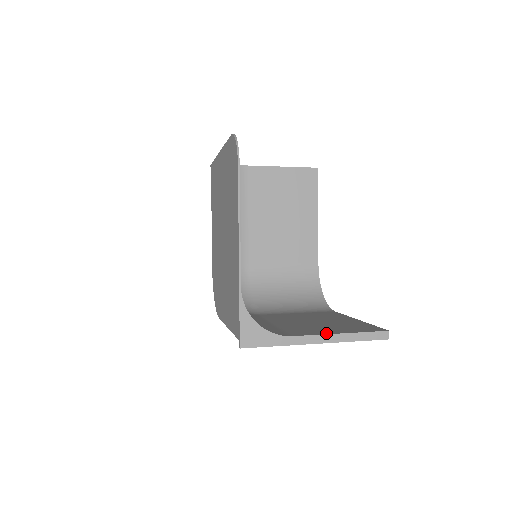
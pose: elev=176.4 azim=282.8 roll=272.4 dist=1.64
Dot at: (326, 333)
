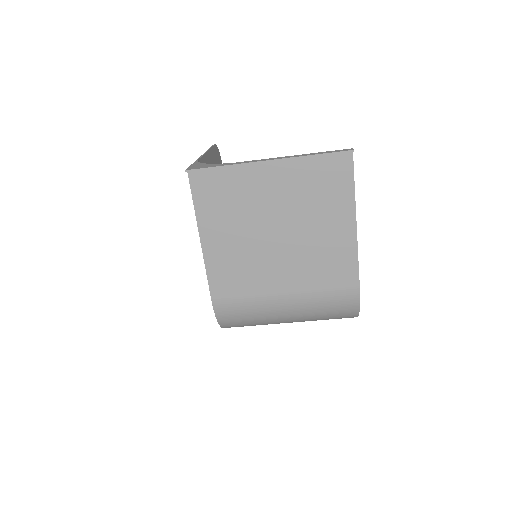
Dot at: (280, 161)
